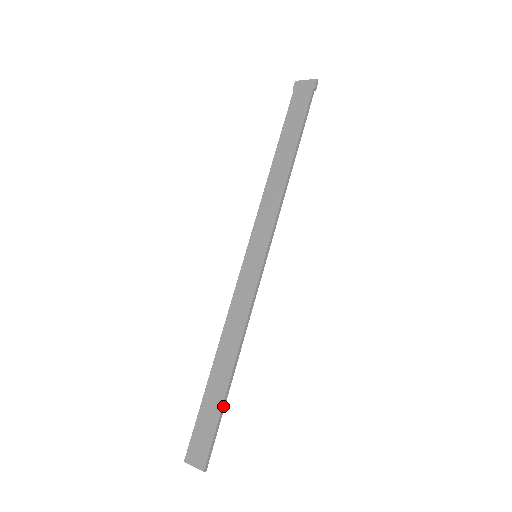
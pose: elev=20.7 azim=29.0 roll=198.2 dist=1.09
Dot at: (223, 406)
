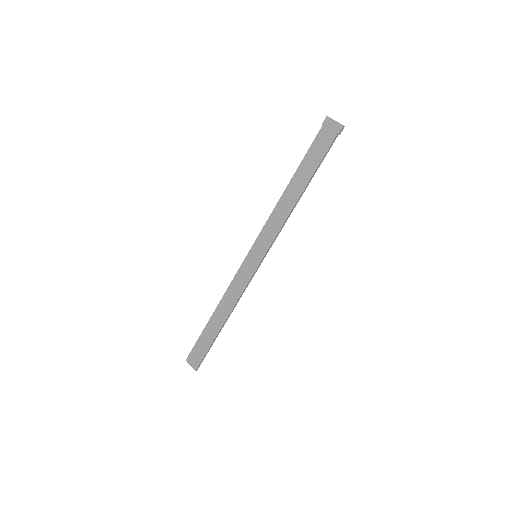
Dot at: (213, 342)
